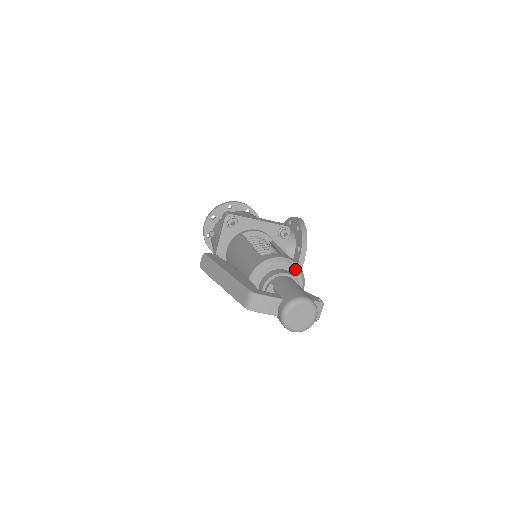
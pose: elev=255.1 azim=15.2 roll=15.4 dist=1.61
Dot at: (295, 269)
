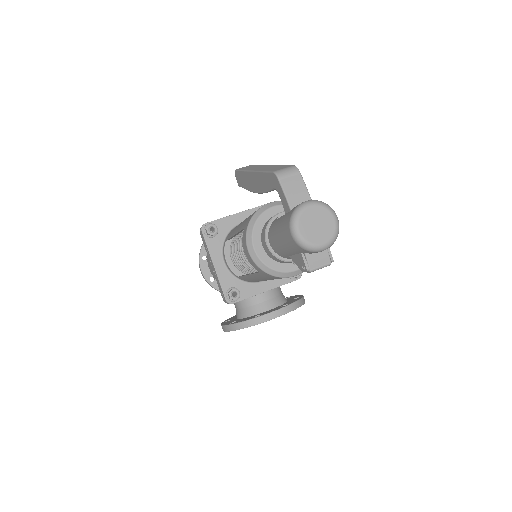
Dot at: occluded
